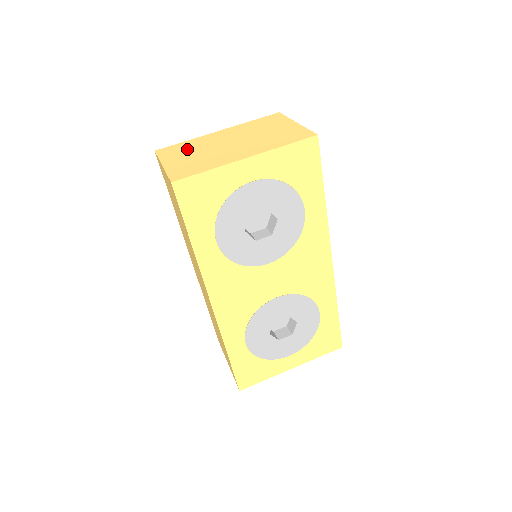
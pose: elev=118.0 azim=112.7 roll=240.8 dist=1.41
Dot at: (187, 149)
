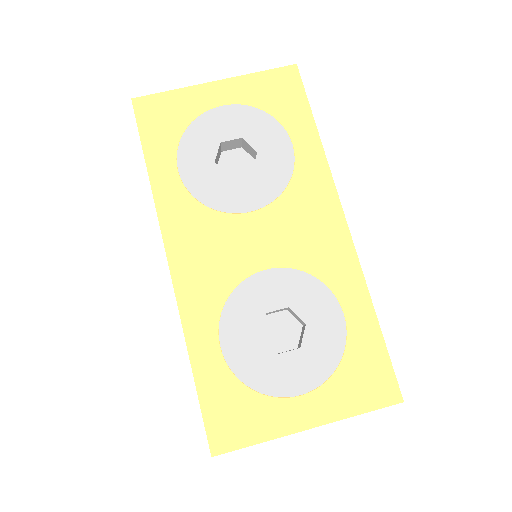
Dot at: occluded
